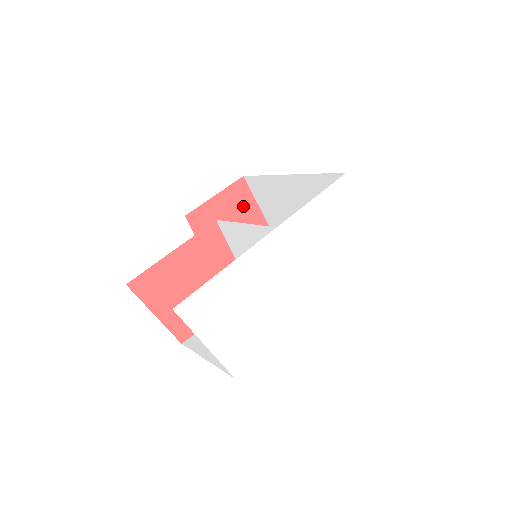
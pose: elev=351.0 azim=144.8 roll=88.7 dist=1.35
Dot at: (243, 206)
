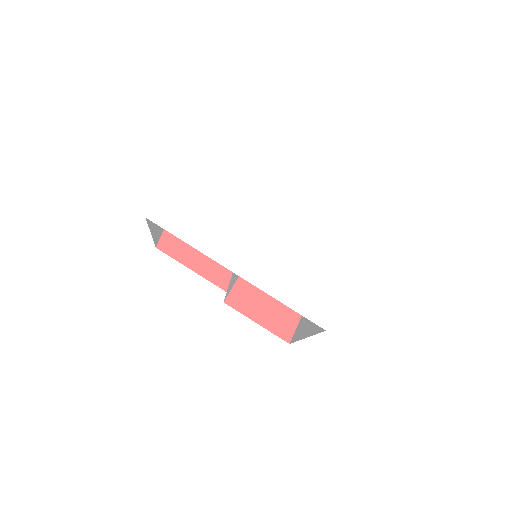
Dot at: occluded
